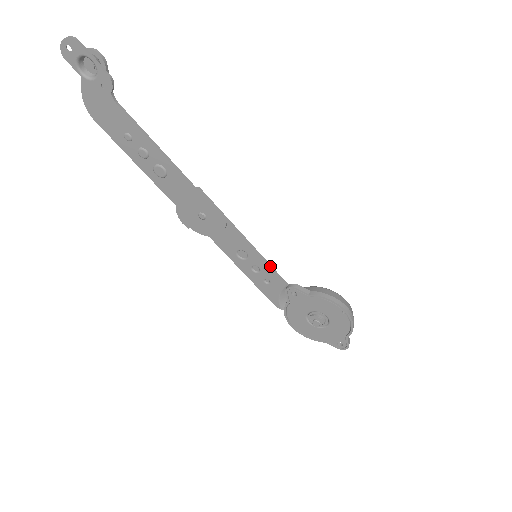
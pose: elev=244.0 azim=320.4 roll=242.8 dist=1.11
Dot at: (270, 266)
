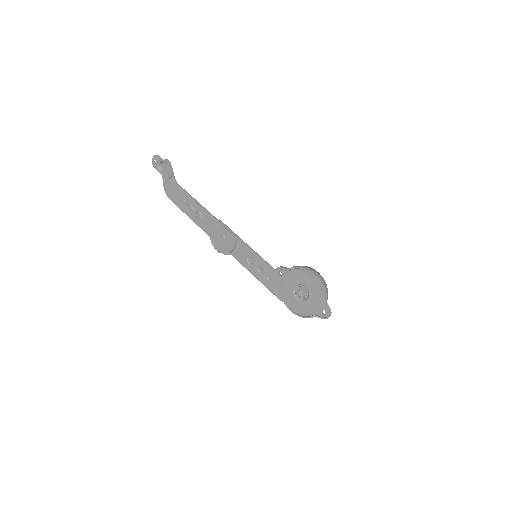
Dot at: (267, 263)
